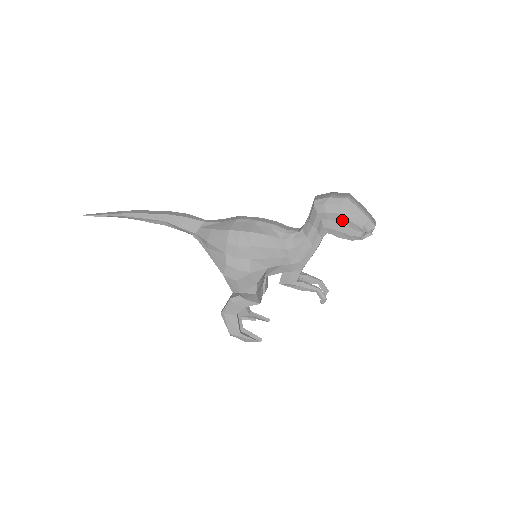
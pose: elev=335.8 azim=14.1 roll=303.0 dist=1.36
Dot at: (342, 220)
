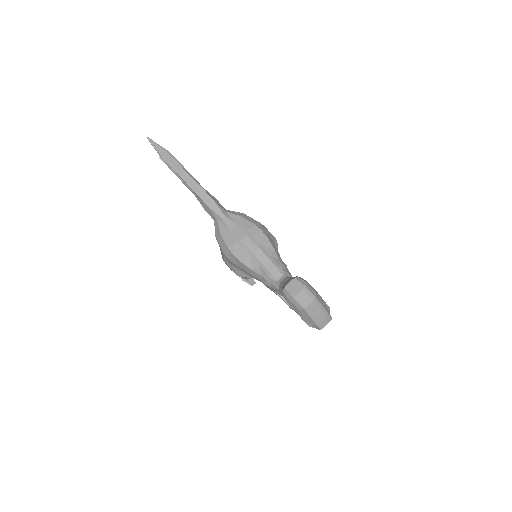
Dot at: (297, 312)
